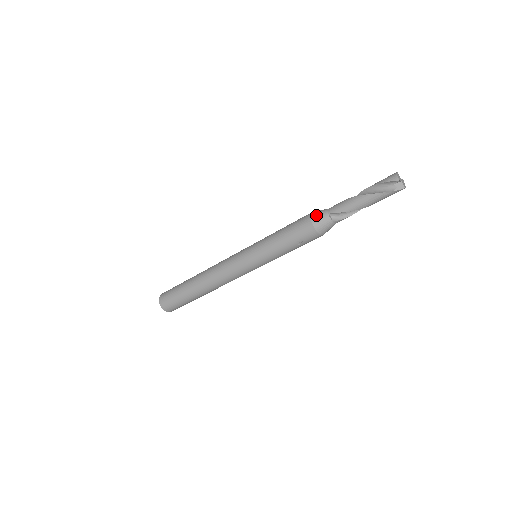
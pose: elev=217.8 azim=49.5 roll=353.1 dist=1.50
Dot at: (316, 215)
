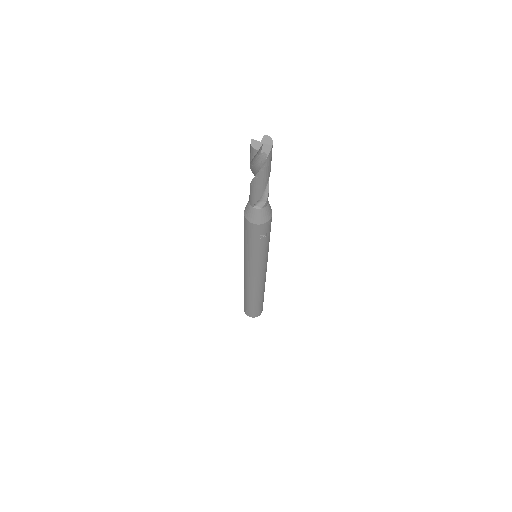
Dot at: (247, 214)
